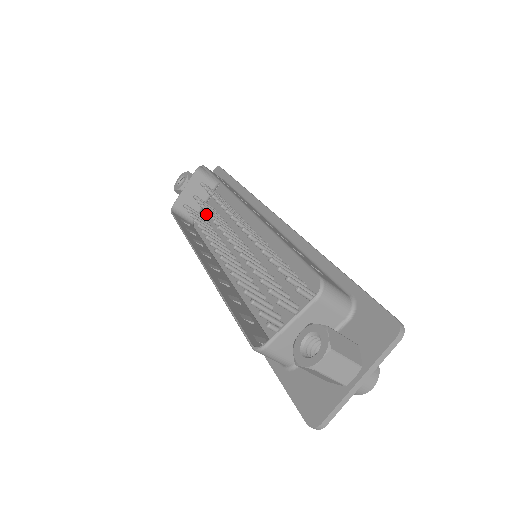
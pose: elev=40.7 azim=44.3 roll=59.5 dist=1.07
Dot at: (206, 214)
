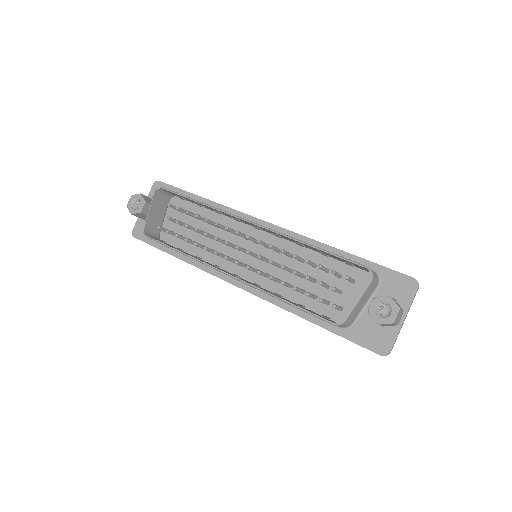
Dot at: (171, 228)
